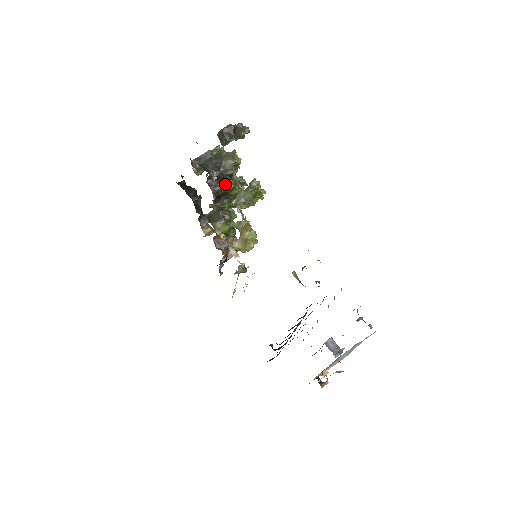
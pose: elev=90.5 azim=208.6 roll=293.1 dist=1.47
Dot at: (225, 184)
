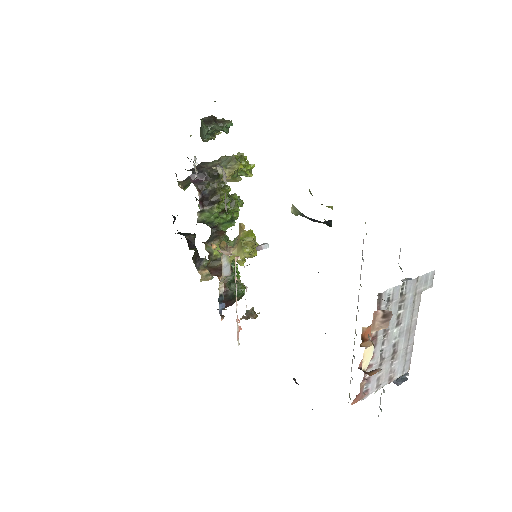
Dot at: (211, 182)
